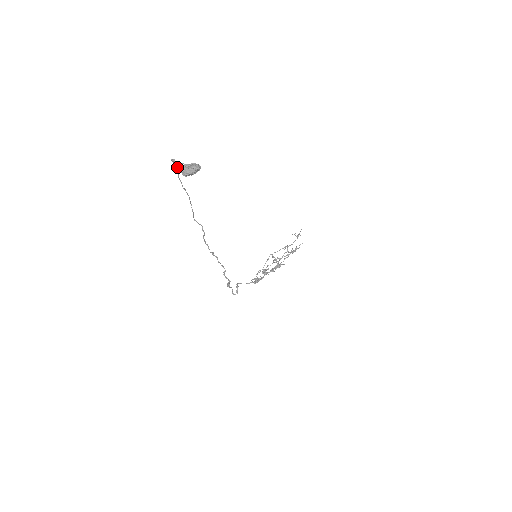
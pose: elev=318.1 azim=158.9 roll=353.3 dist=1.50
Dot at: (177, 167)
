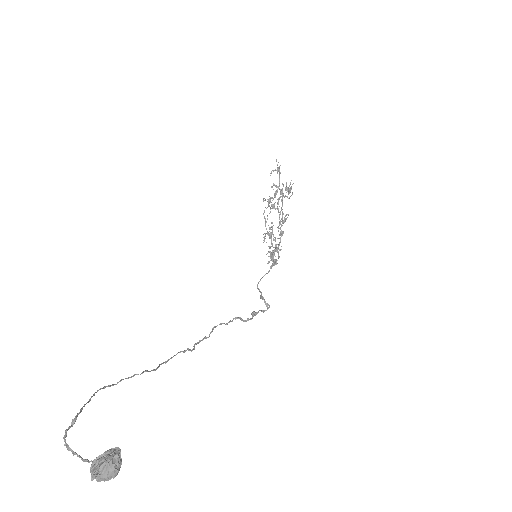
Dot at: (81, 408)
